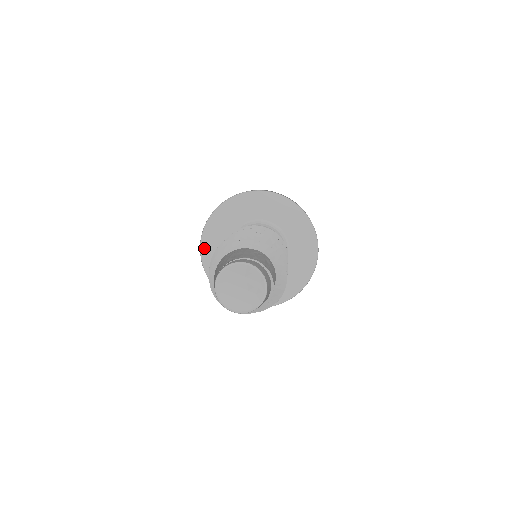
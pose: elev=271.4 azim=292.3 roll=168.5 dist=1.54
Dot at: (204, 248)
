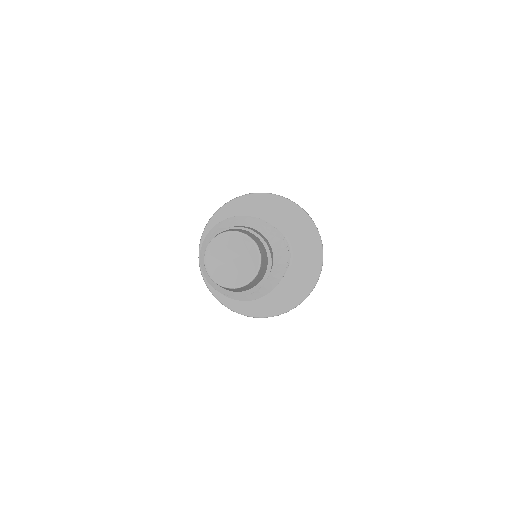
Dot at: (220, 296)
